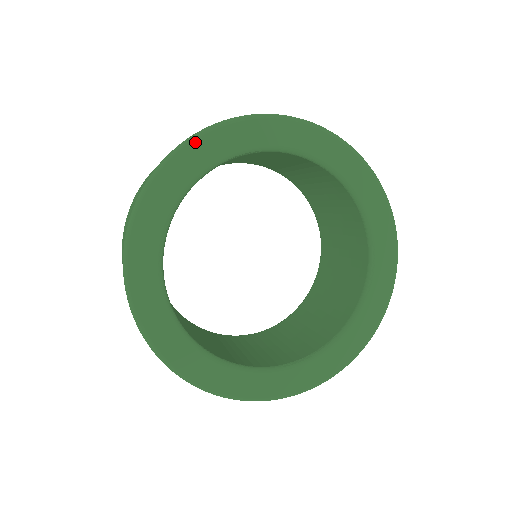
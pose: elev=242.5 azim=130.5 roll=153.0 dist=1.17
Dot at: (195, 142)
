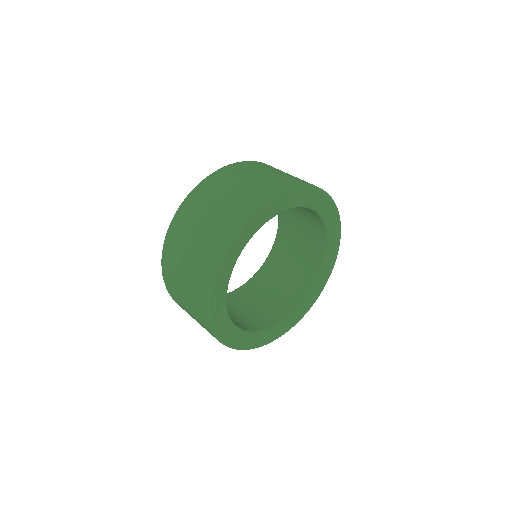
Dot at: (266, 206)
